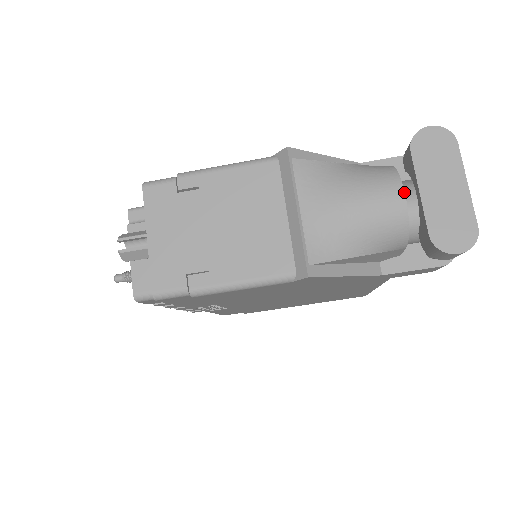
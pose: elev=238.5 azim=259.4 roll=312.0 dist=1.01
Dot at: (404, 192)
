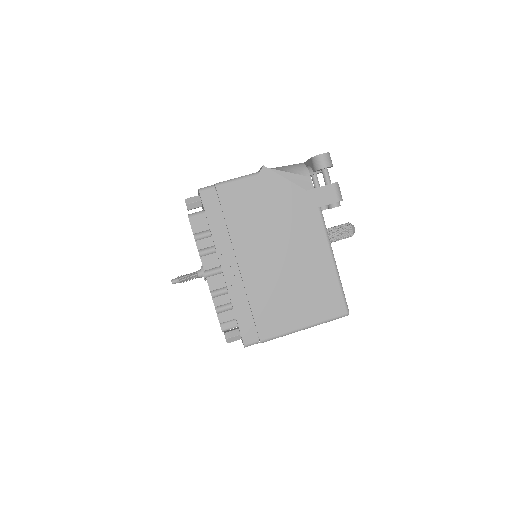
Dot at: occluded
